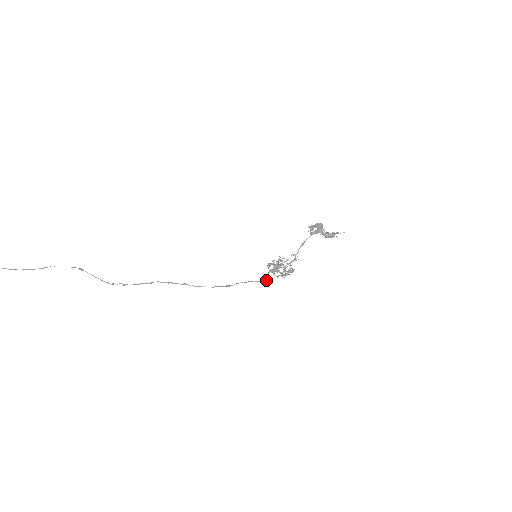
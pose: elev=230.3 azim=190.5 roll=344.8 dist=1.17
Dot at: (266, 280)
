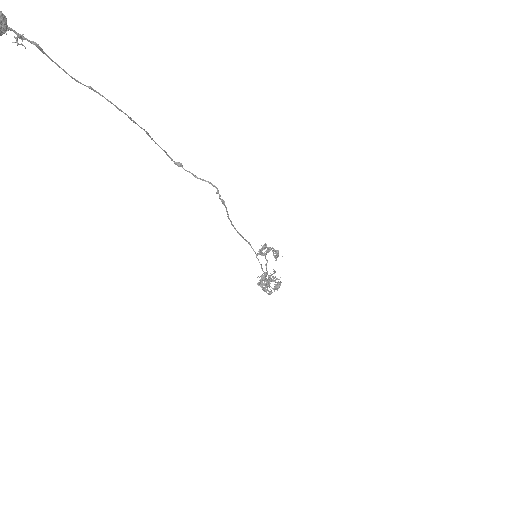
Dot at: (270, 294)
